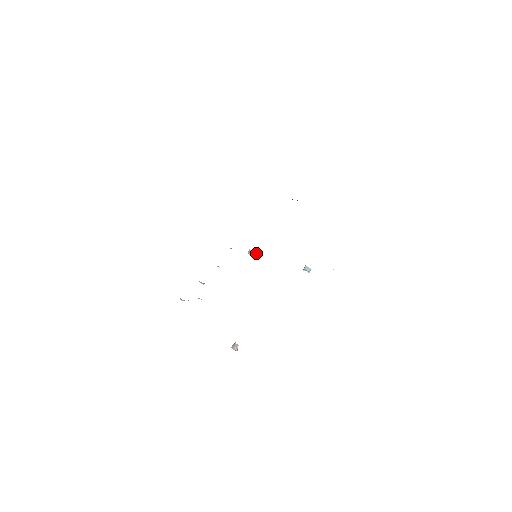
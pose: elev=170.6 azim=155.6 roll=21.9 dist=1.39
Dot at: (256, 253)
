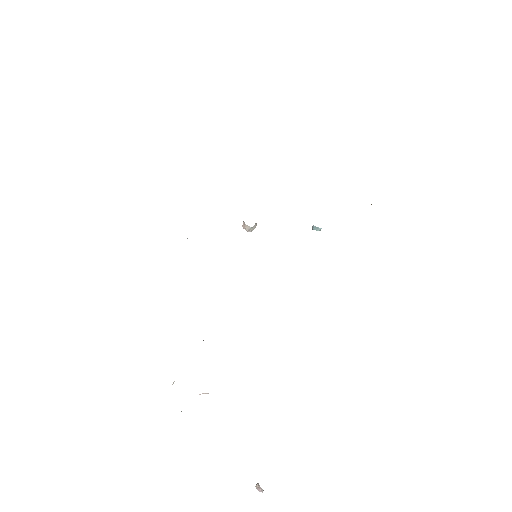
Dot at: (253, 227)
